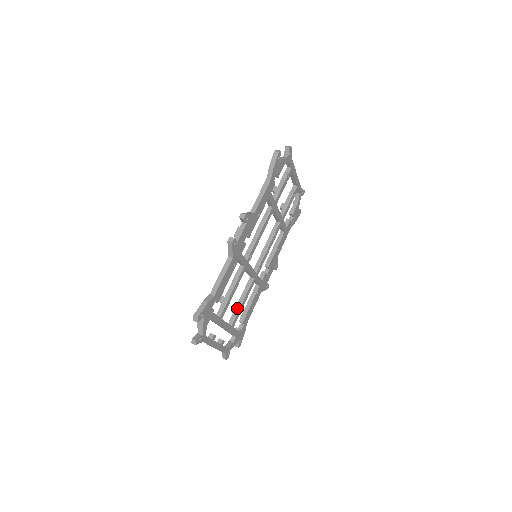
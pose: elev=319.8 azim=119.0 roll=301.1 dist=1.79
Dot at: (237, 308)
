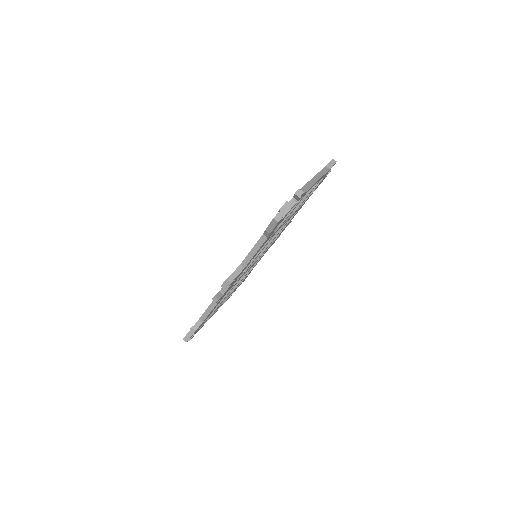
Dot at: occluded
